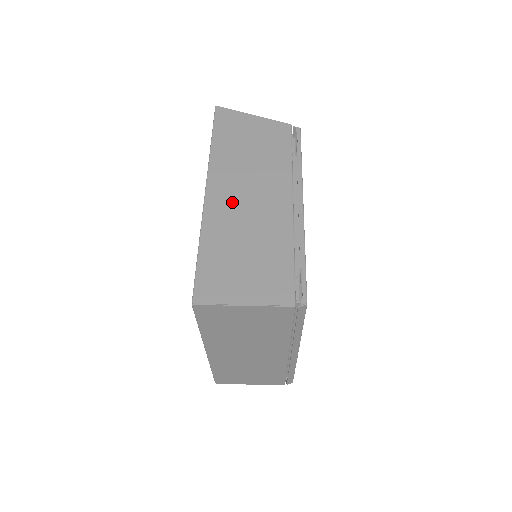
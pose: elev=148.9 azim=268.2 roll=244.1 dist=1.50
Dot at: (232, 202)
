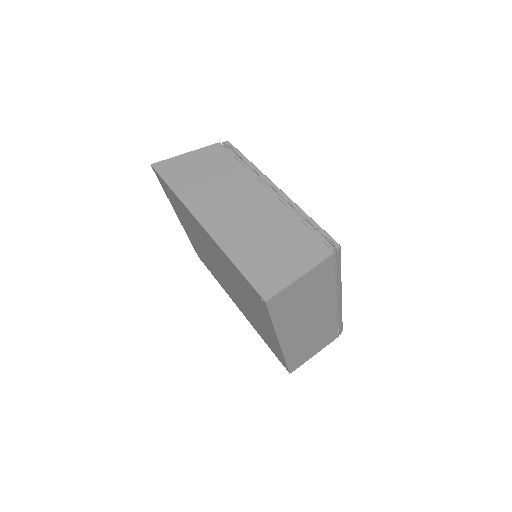
Dot at: (228, 219)
